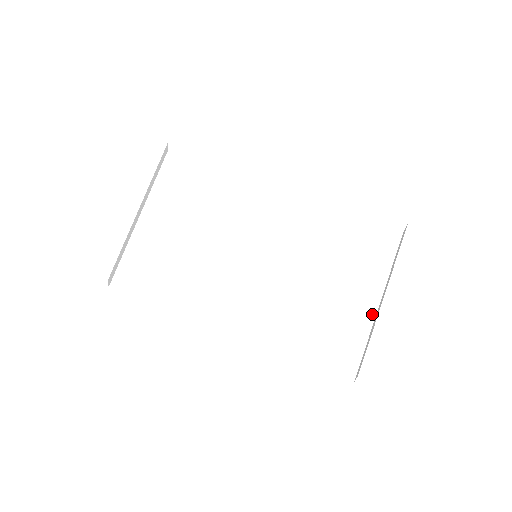
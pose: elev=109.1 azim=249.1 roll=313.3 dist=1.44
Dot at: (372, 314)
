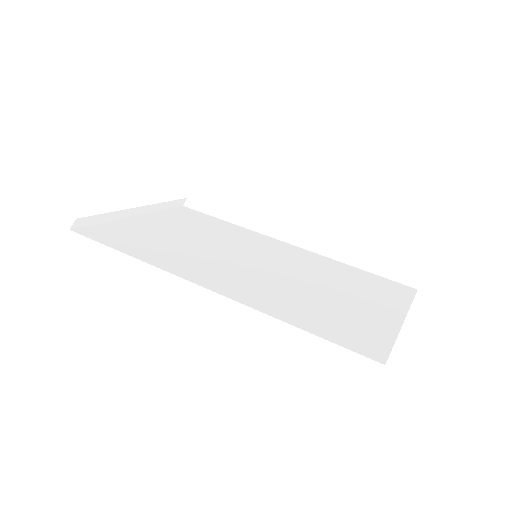
Dot at: (397, 323)
